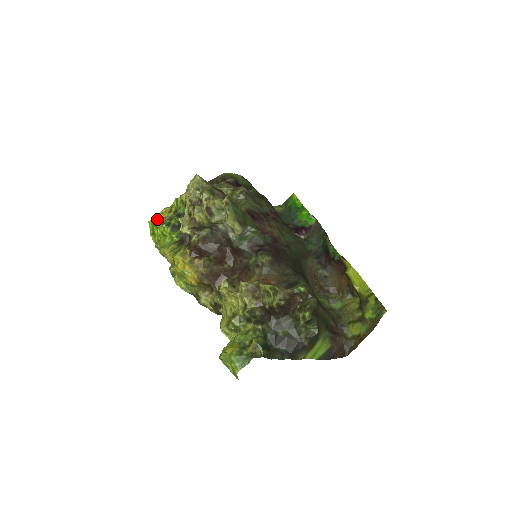
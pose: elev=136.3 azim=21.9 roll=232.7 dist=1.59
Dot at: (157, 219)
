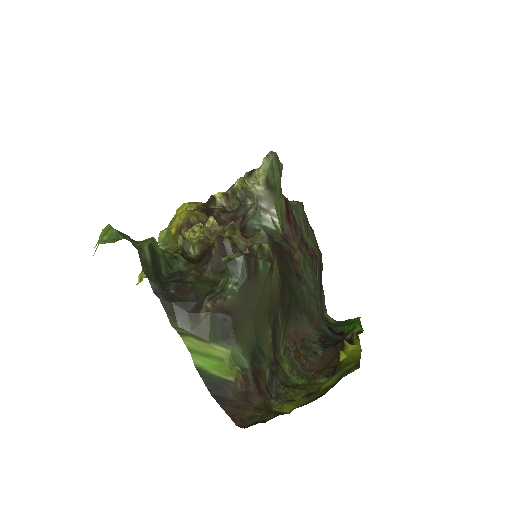
Dot at: occluded
